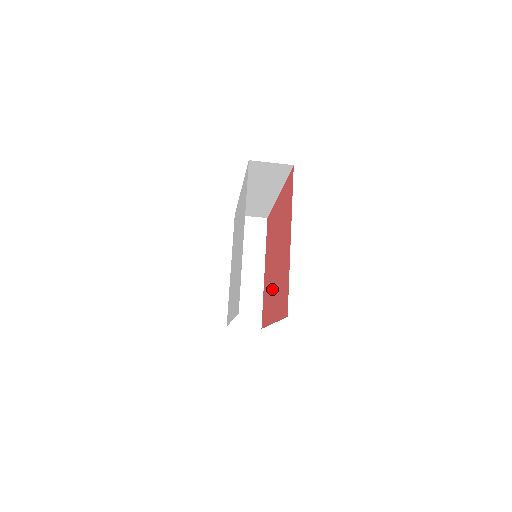
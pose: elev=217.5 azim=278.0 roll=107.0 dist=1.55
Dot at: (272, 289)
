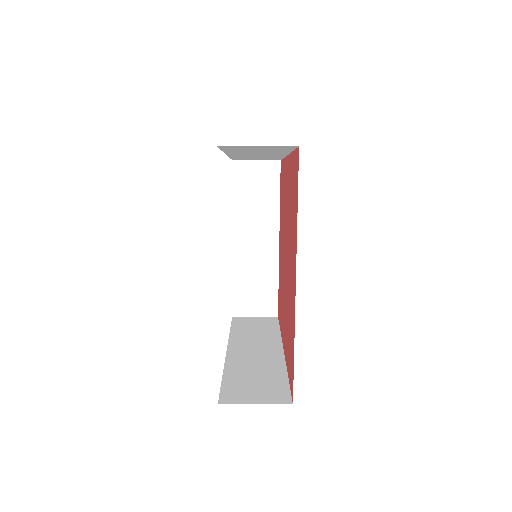
Dot at: (283, 297)
